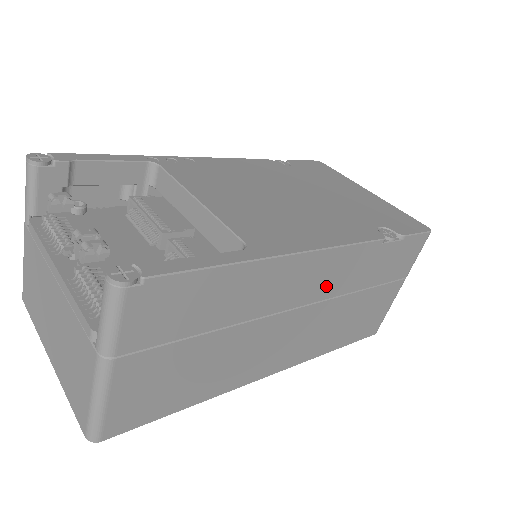
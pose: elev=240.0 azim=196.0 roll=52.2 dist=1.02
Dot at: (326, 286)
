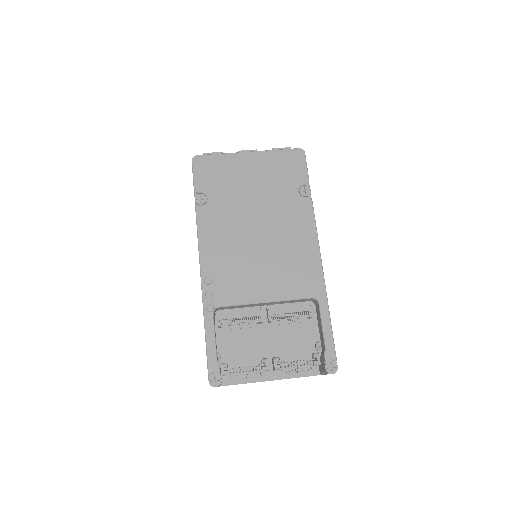
Dot at: occluded
